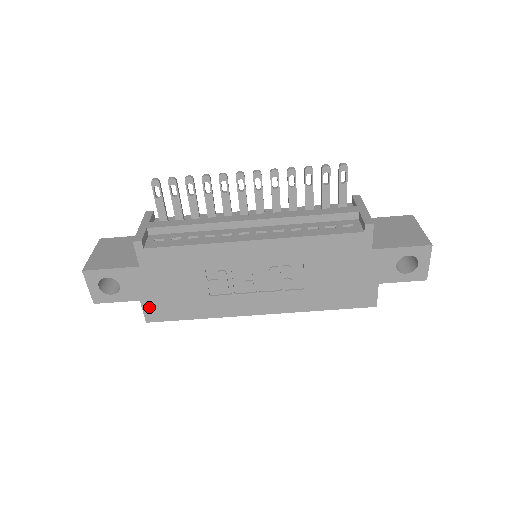
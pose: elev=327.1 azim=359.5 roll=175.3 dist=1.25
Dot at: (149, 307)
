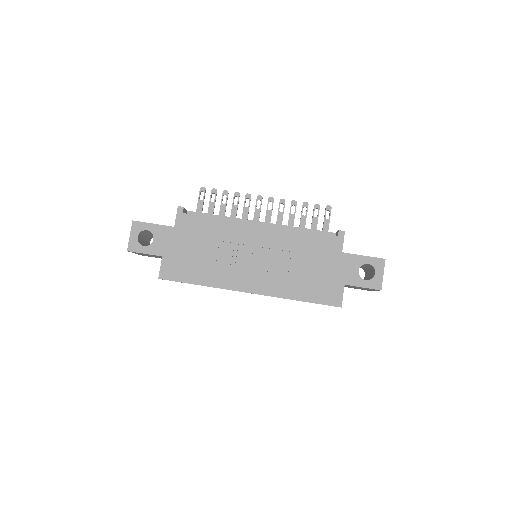
Dot at: (167, 264)
